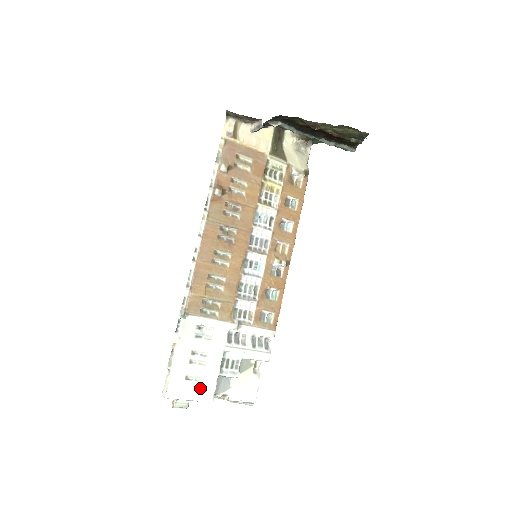
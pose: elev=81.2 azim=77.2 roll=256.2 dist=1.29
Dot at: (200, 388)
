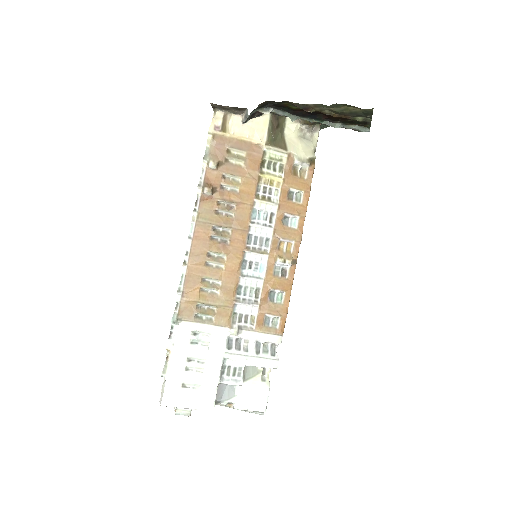
Dot at: (198, 396)
